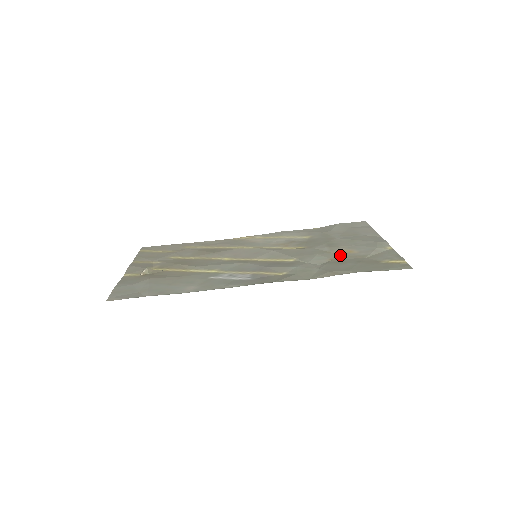
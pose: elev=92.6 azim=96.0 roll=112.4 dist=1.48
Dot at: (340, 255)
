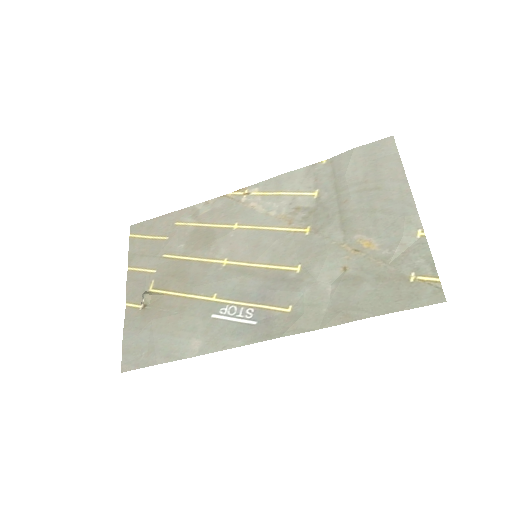
Dot at: (356, 256)
